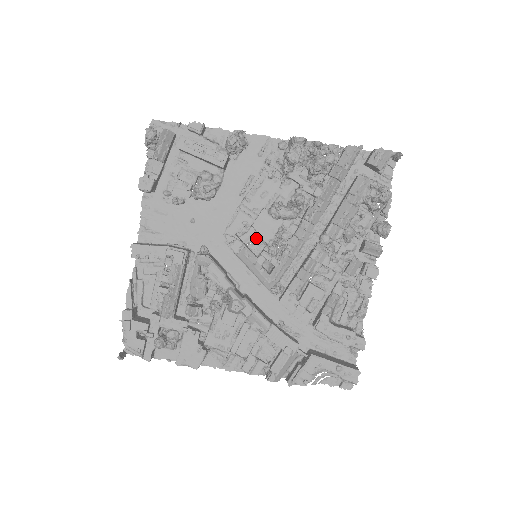
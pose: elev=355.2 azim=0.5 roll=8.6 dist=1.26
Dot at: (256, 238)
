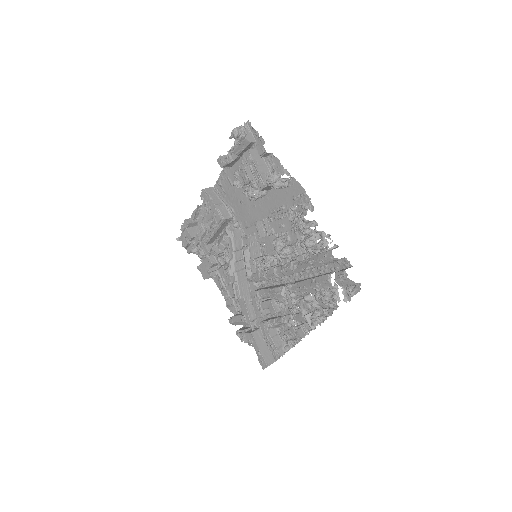
Dot at: occluded
